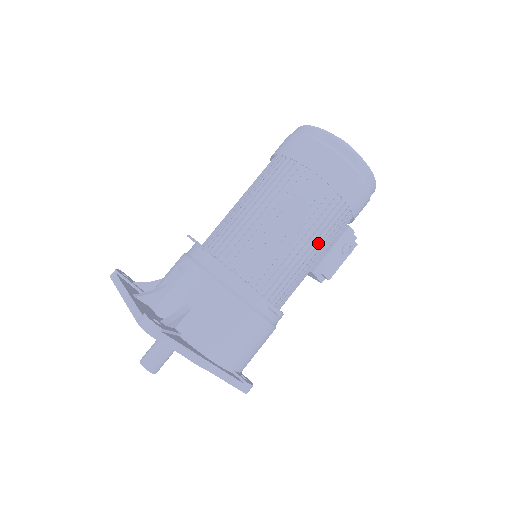
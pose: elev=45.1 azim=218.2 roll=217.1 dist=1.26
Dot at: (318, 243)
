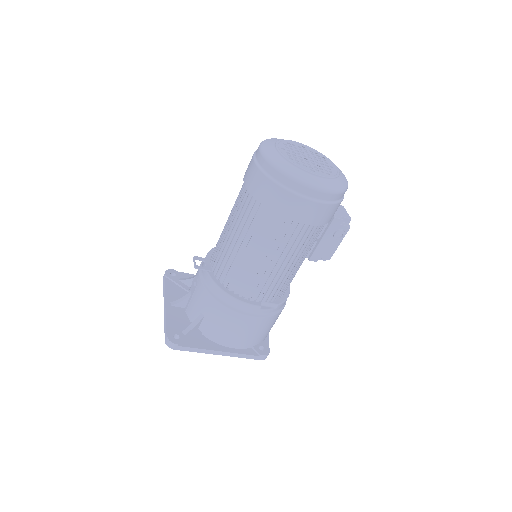
Dot at: (292, 254)
